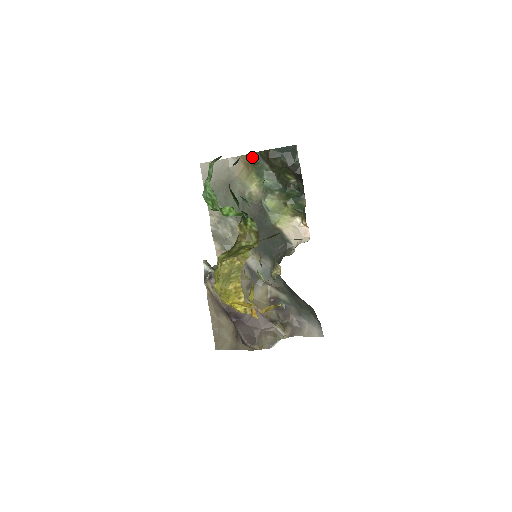
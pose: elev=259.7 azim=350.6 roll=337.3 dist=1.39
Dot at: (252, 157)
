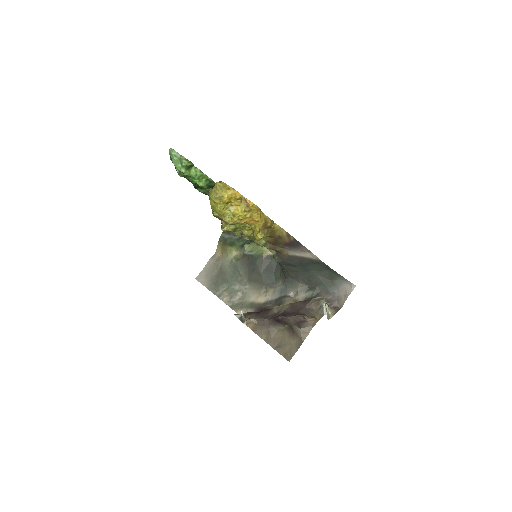
Dot at: (221, 241)
